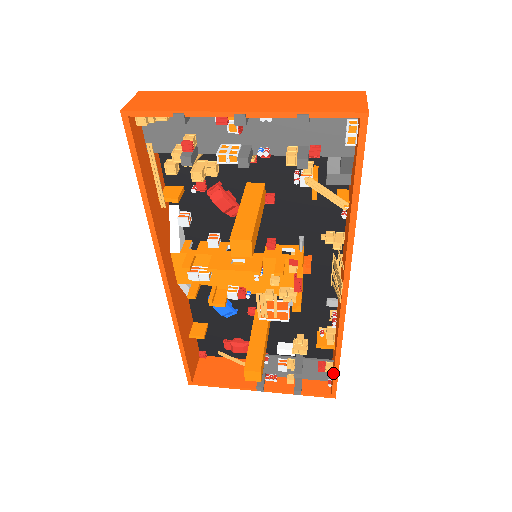
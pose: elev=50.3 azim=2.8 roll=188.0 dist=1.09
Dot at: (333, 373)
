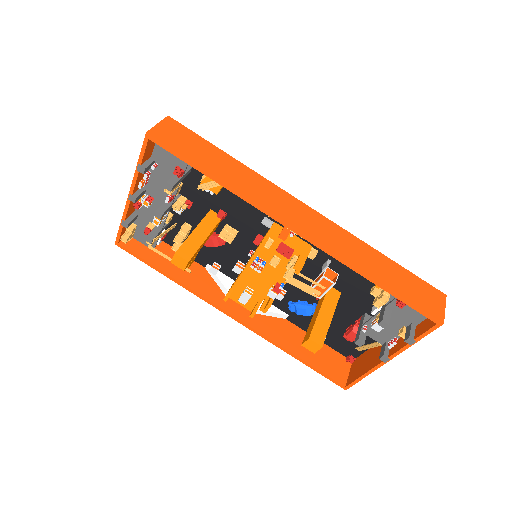
Dot at: (402, 300)
